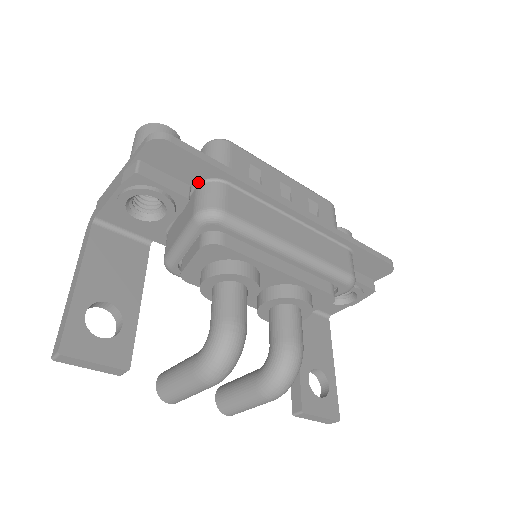
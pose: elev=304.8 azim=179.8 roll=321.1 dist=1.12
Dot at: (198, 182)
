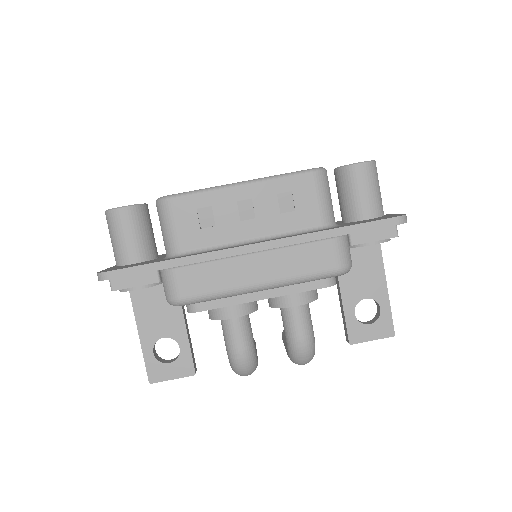
Dot at: occluded
